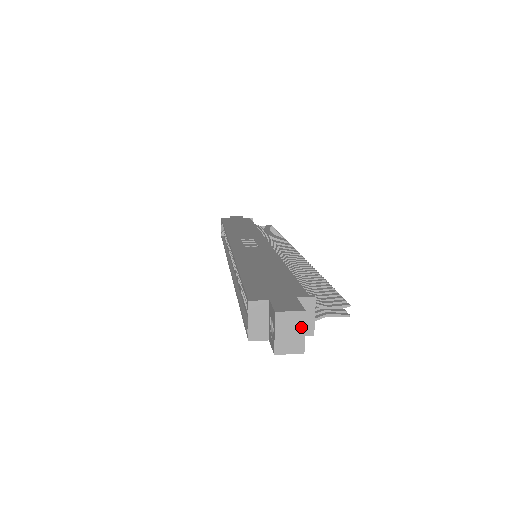
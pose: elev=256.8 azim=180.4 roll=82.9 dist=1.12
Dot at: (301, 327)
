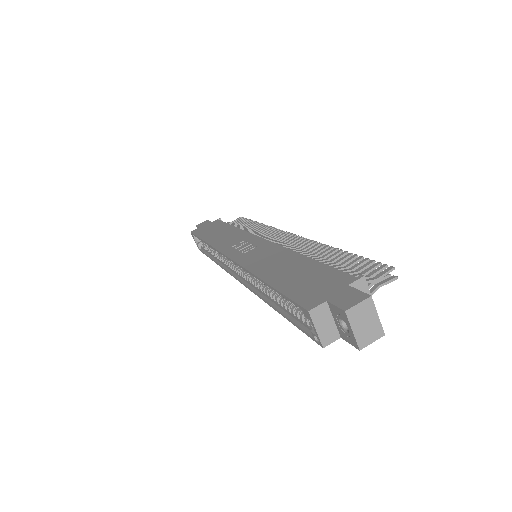
Dot at: (373, 313)
